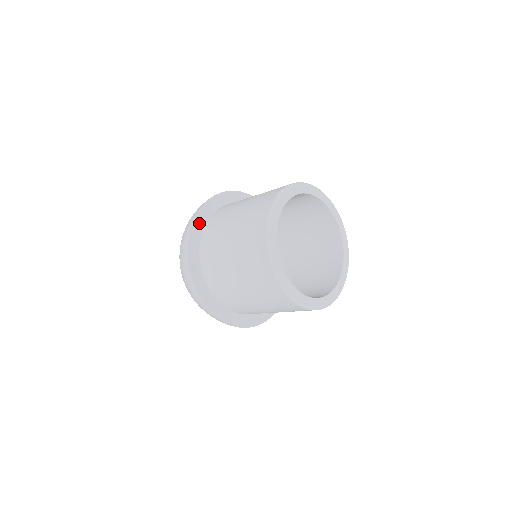
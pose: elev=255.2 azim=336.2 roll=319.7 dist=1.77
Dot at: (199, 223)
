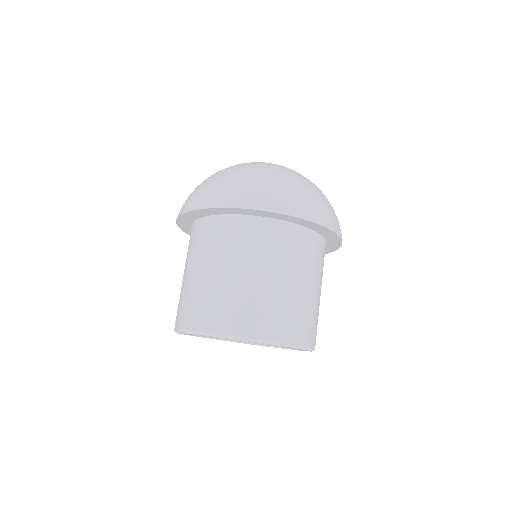
Dot at: (193, 215)
